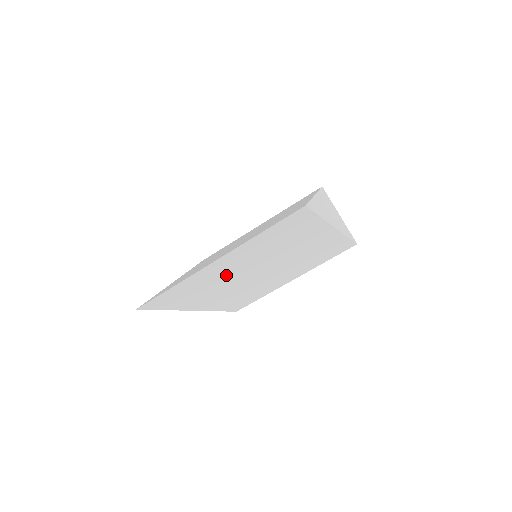
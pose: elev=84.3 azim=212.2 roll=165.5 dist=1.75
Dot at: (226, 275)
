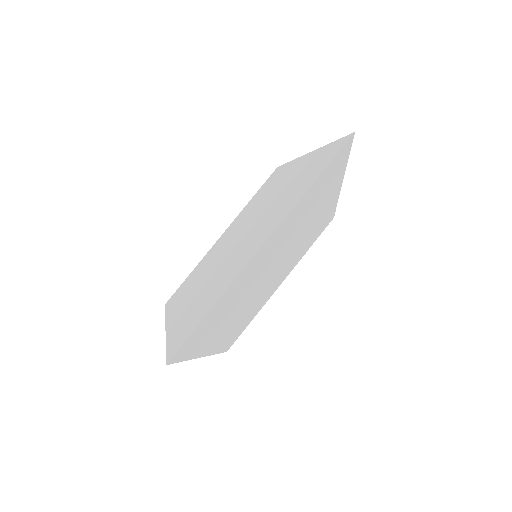
Dot at: (254, 277)
